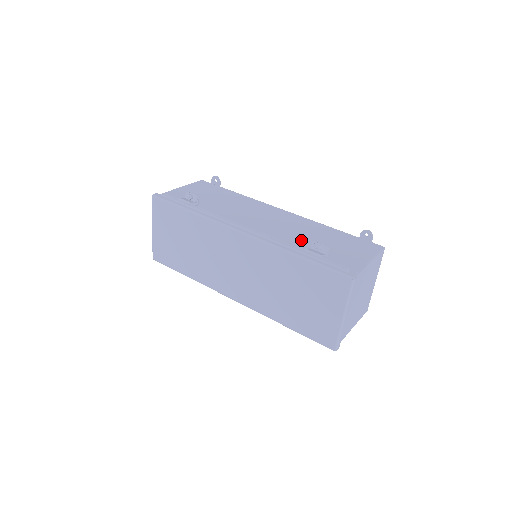
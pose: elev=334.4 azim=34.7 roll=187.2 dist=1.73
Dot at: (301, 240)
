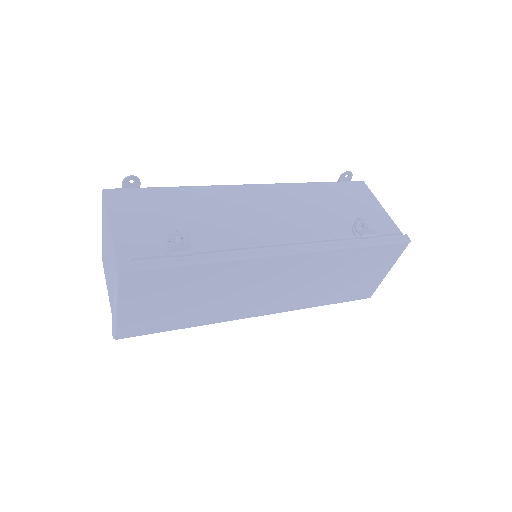
Dot at: (327, 221)
